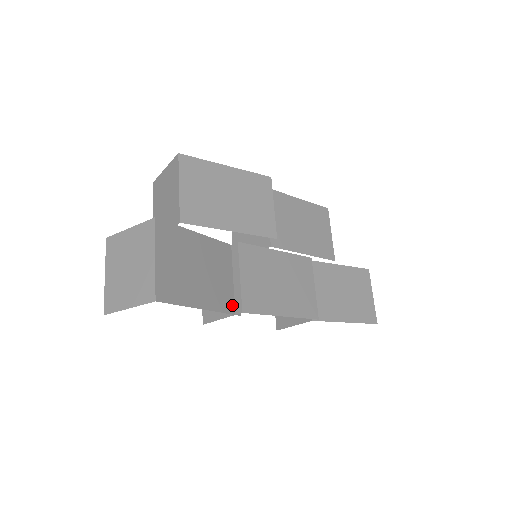
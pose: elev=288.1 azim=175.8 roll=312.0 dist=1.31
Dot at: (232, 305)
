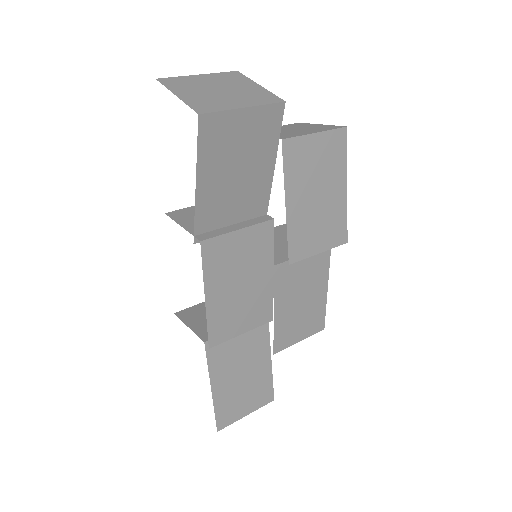
Dot at: (204, 229)
